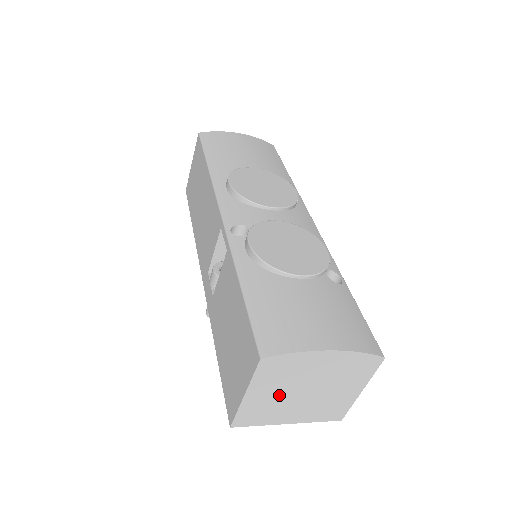
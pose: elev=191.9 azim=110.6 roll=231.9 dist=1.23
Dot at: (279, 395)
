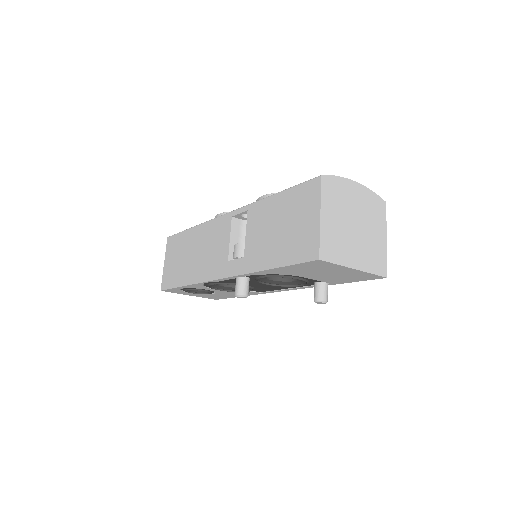
Dot at: (340, 224)
